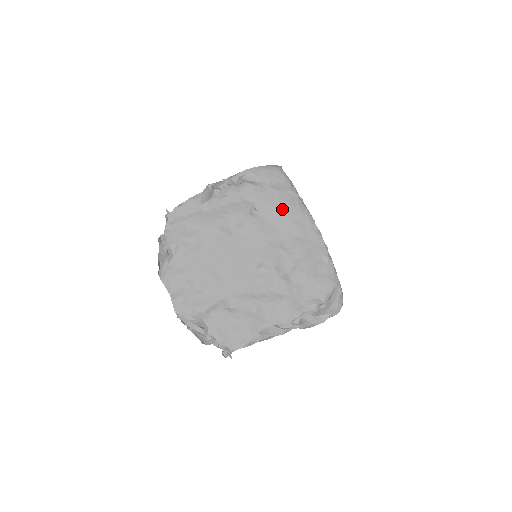
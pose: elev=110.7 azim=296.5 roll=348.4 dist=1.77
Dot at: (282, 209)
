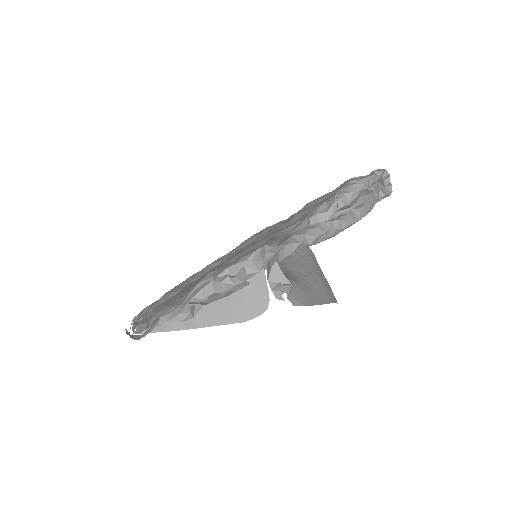
Dot at: (257, 234)
